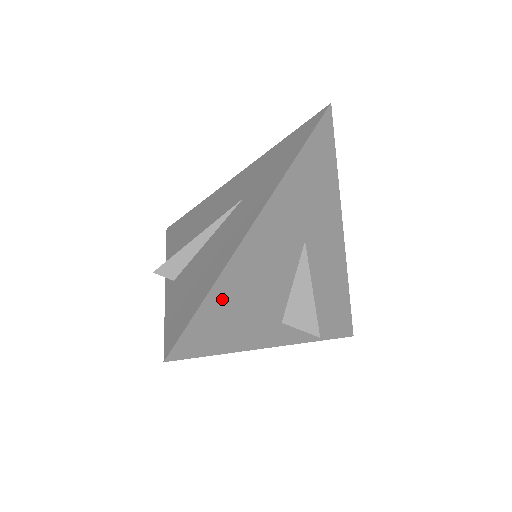
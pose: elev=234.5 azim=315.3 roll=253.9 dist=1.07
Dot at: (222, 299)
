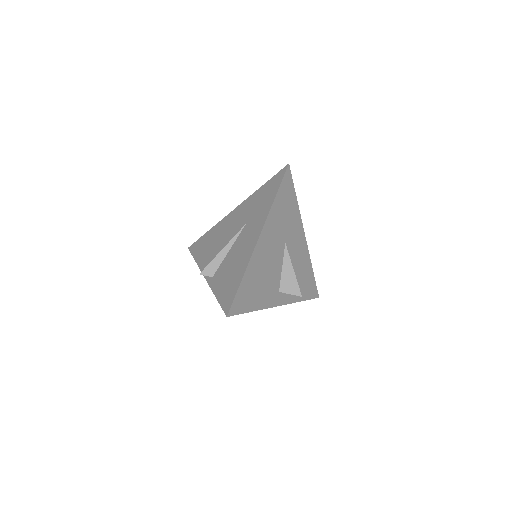
Dot at: (249, 281)
